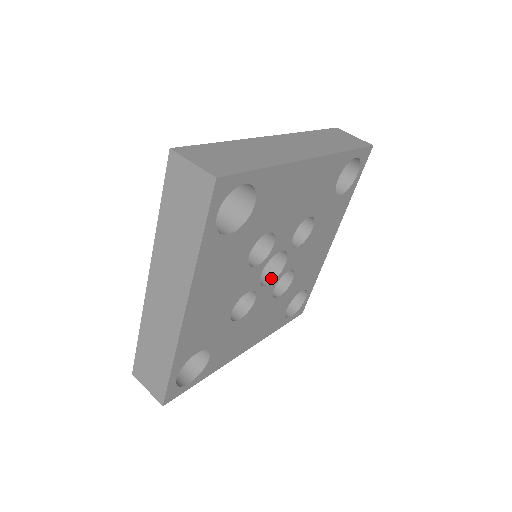
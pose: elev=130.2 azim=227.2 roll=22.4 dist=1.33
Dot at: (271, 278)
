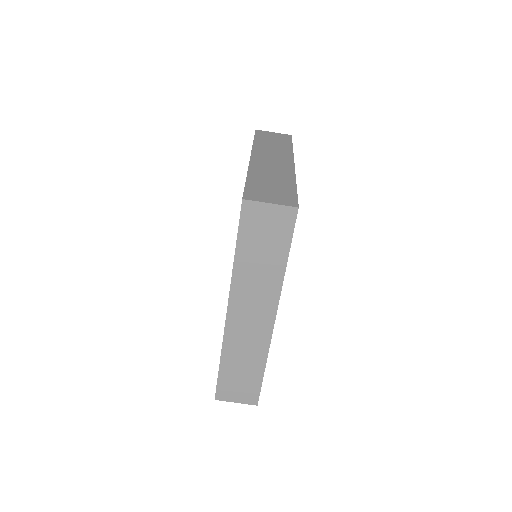
Dot at: occluded
